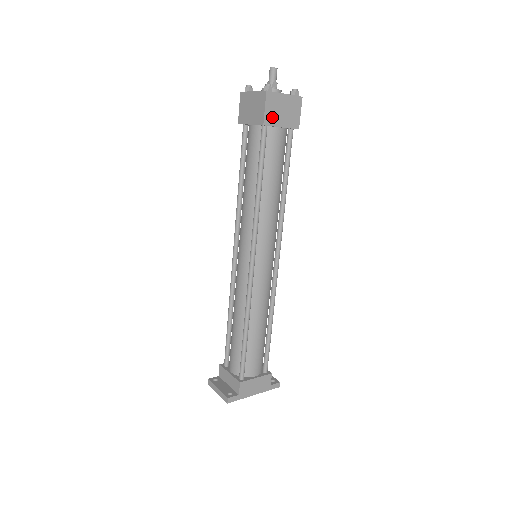
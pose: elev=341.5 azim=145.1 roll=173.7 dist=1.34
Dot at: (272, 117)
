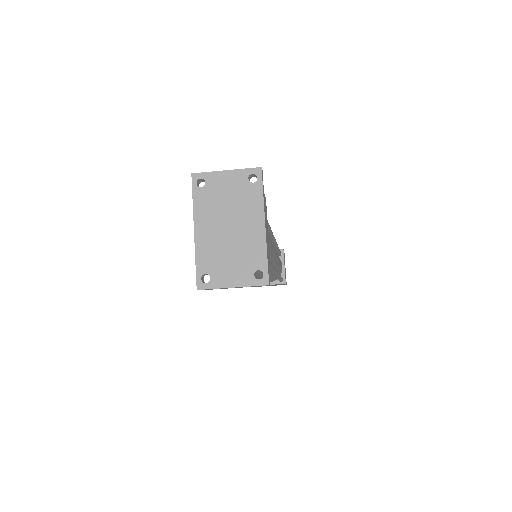
Dot at: occluded
